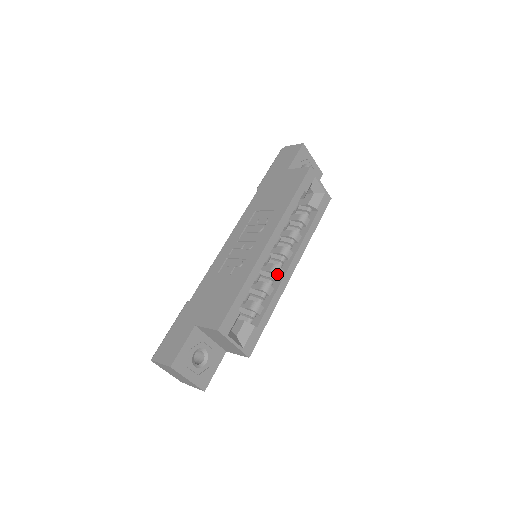
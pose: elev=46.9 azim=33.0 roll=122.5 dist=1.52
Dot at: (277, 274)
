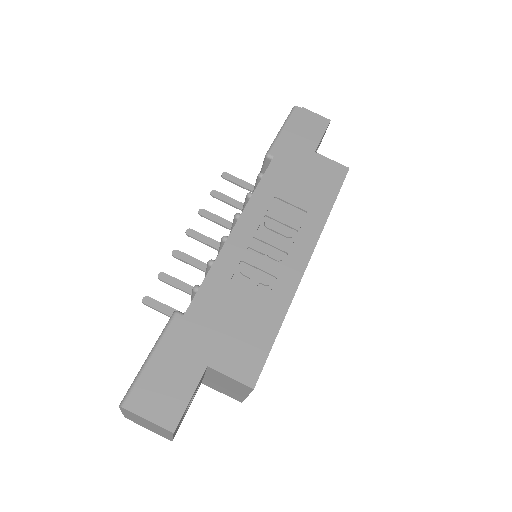
Dot at: occluded
